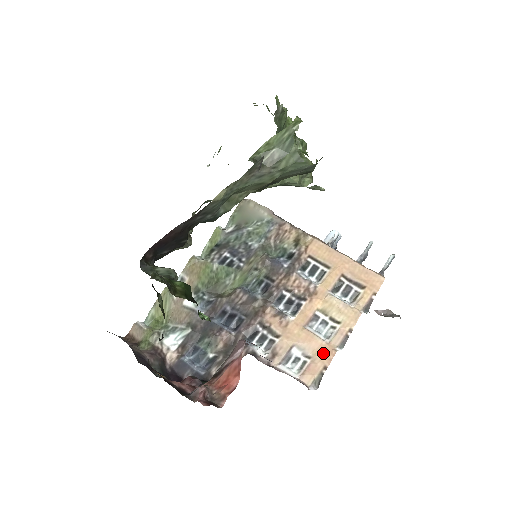
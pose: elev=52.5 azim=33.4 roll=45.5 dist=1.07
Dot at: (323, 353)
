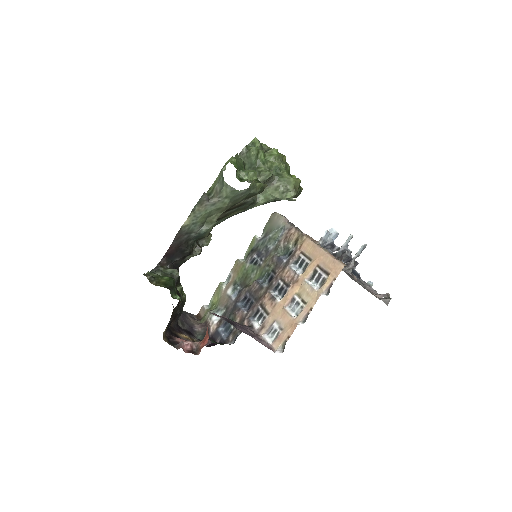
Dot at: (290, 326)
